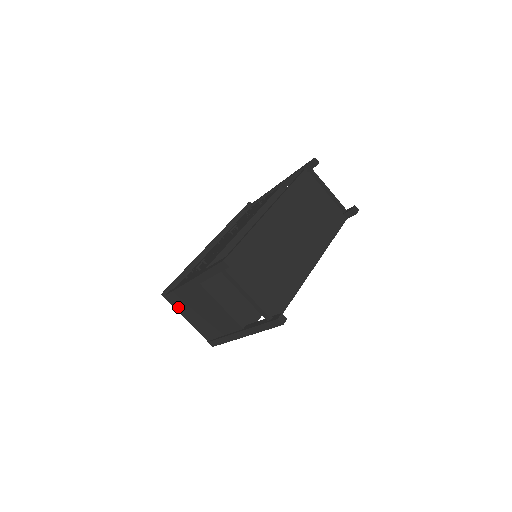
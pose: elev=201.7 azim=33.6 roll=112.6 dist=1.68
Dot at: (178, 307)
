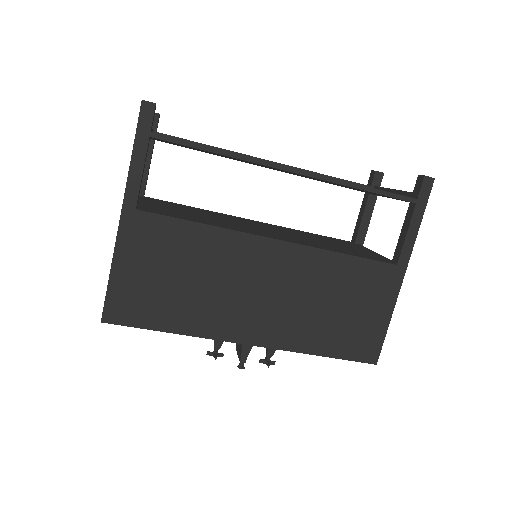
Dot at: occluded
